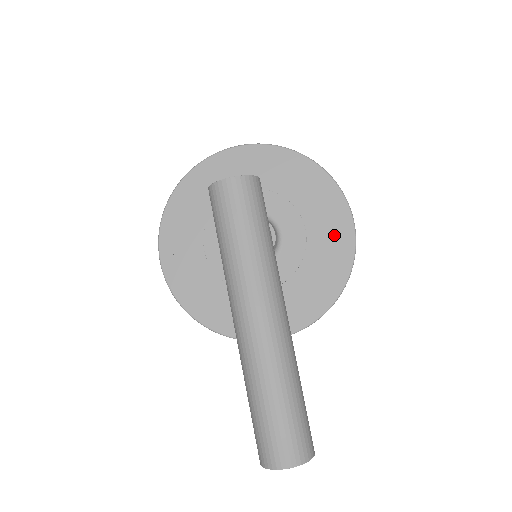
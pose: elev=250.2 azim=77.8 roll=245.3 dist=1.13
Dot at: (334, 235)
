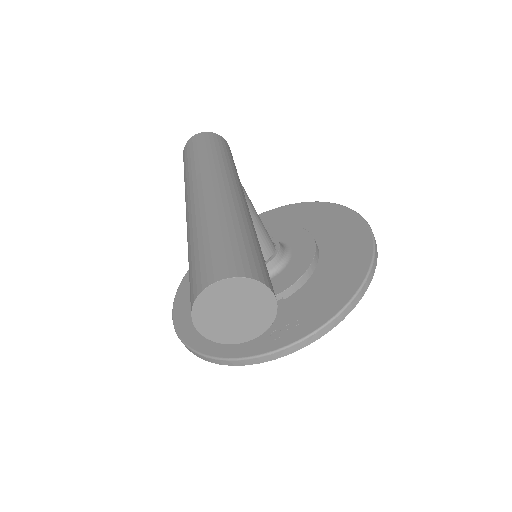
Dot at: (348, 238)
